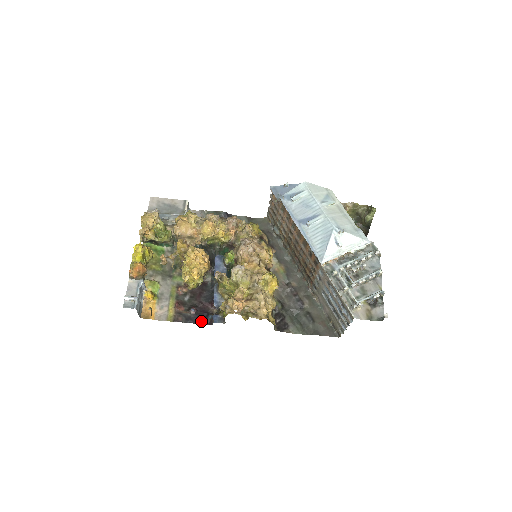
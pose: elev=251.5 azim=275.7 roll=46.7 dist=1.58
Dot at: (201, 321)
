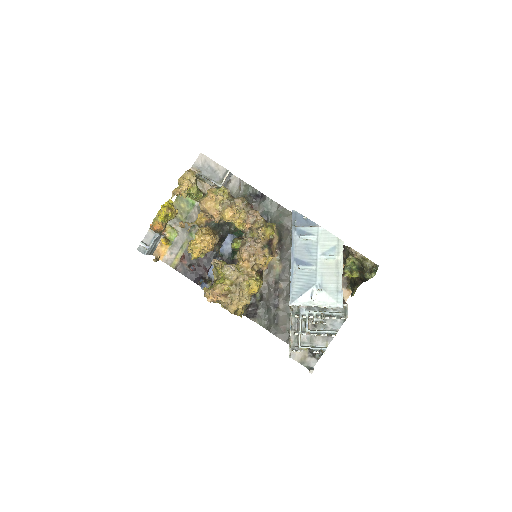
Dot at: (194, 279)
